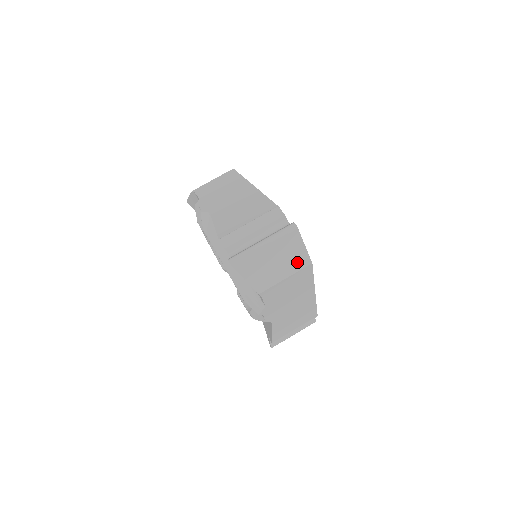
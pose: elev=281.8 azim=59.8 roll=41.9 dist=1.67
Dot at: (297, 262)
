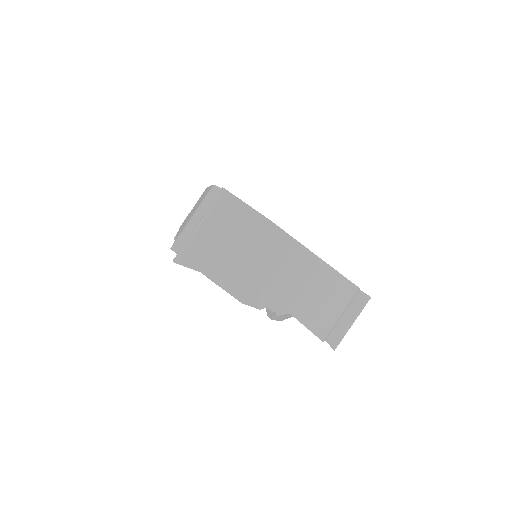
Dot at: (251, 227)
